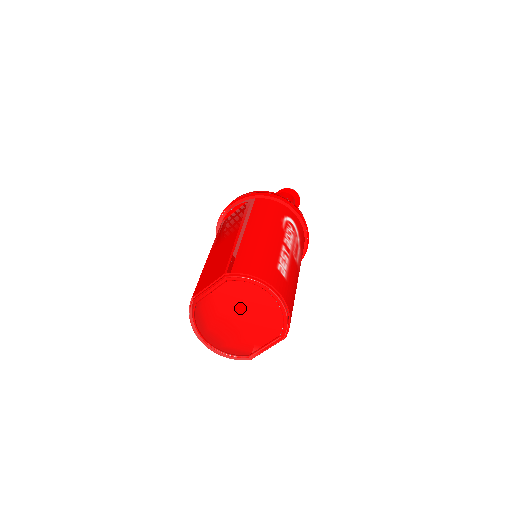
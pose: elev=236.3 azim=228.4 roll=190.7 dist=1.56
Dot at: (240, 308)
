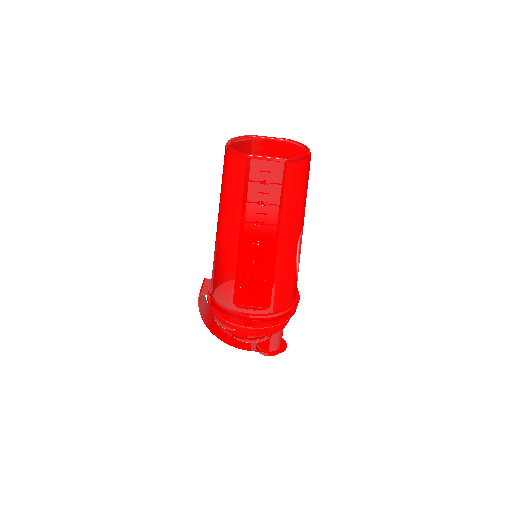
Dot at: (277, 147)
